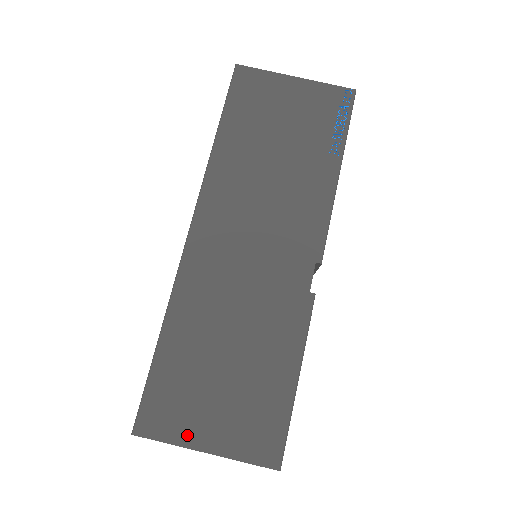
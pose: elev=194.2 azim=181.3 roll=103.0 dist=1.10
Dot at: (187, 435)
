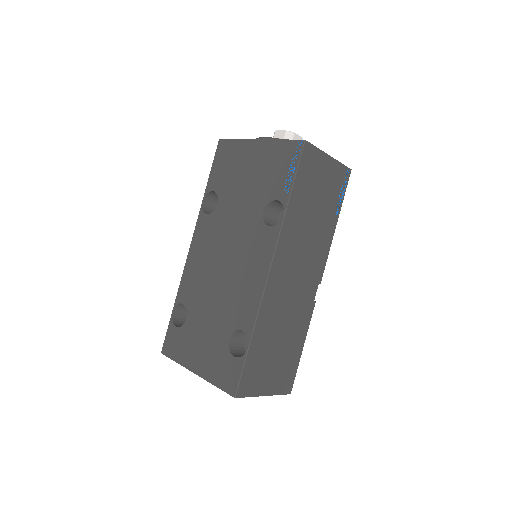
Dot at: (259, 390)
